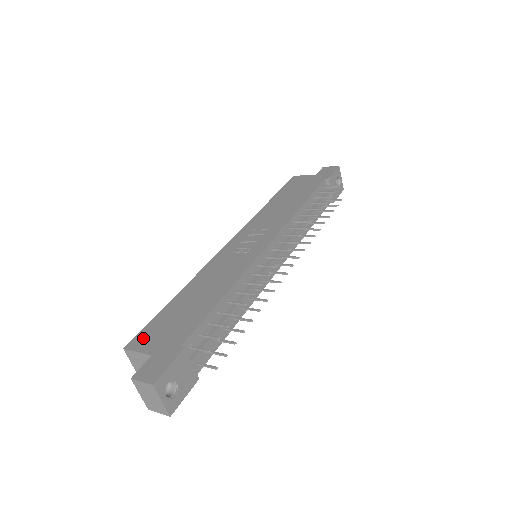
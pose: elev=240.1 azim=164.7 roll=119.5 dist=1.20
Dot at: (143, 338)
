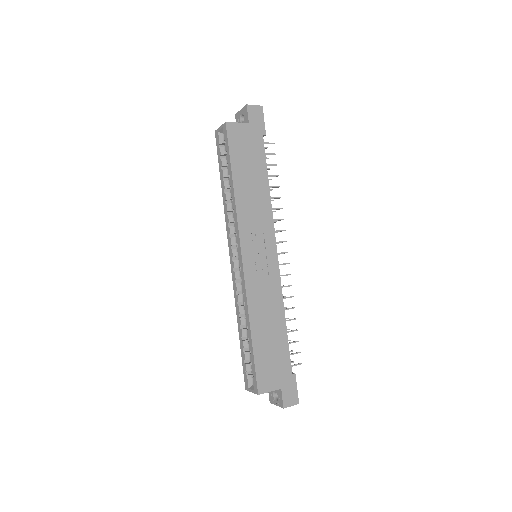
Dot at: (264, 381)
